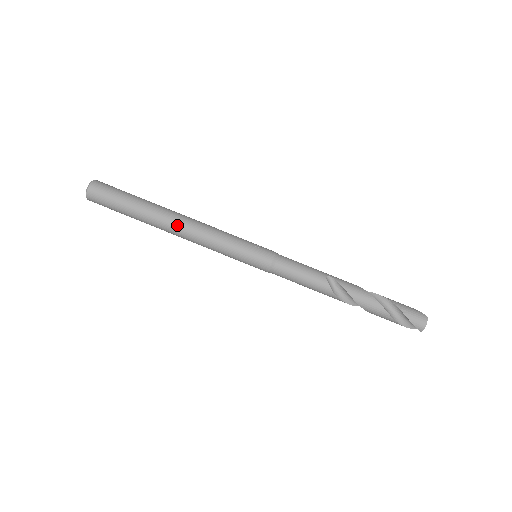
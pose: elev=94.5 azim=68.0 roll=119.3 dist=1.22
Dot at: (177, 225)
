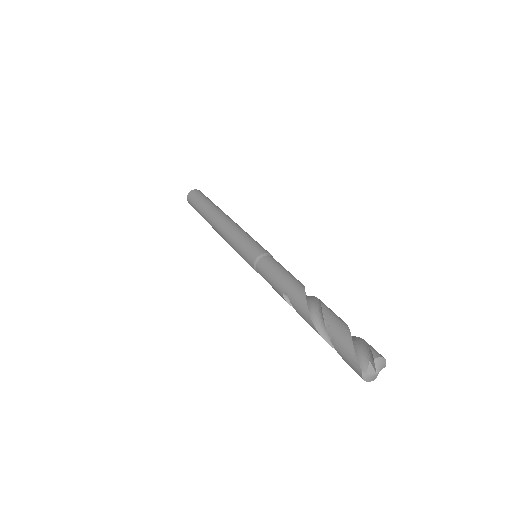
Dot at: occluded
